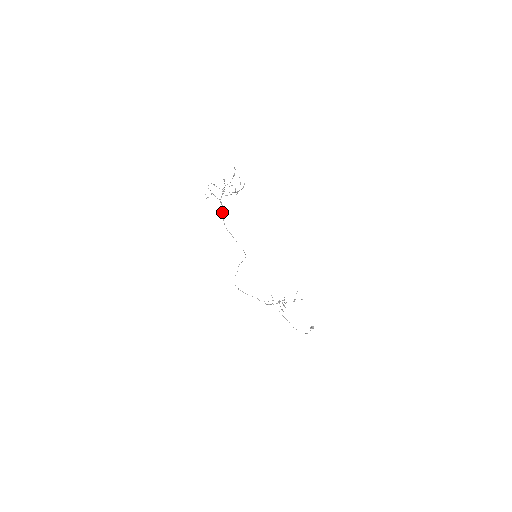
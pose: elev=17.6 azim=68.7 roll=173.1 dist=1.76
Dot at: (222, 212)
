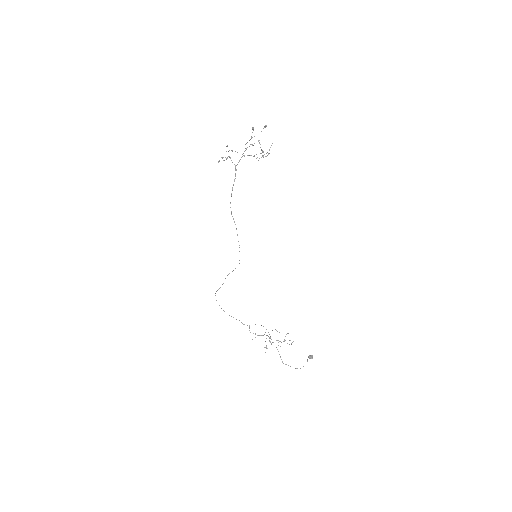
Dot at: (233, 185)
